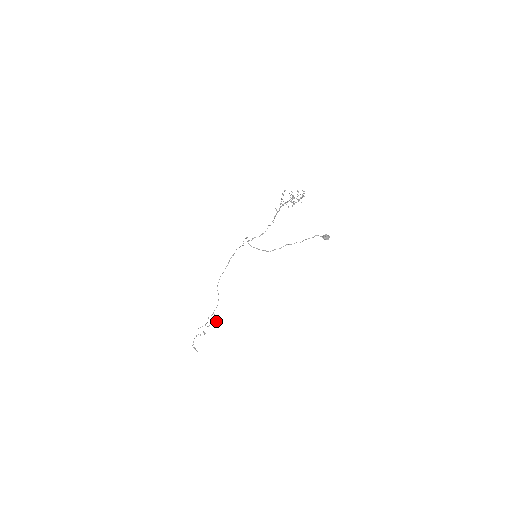
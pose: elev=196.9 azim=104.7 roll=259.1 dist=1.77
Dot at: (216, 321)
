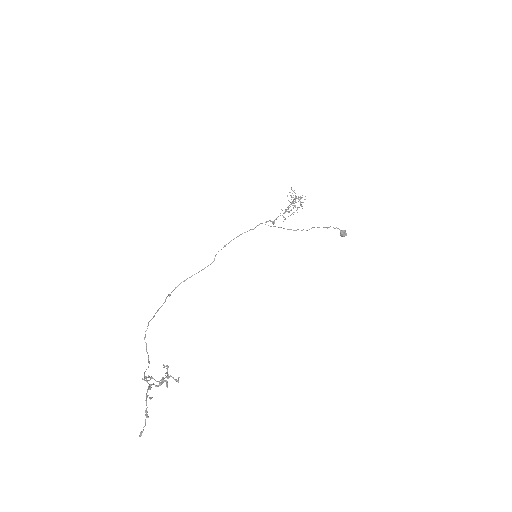
Dot at: (170, 375)
